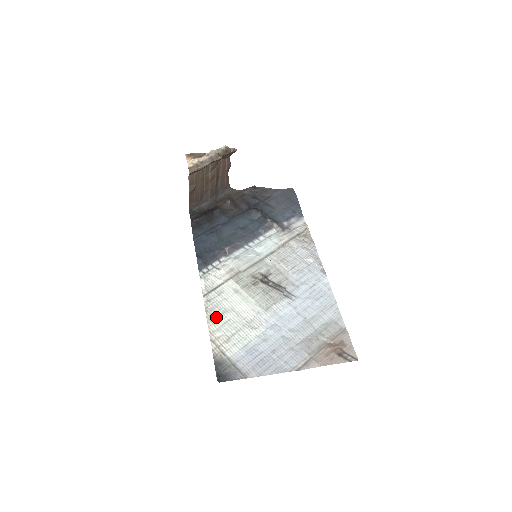
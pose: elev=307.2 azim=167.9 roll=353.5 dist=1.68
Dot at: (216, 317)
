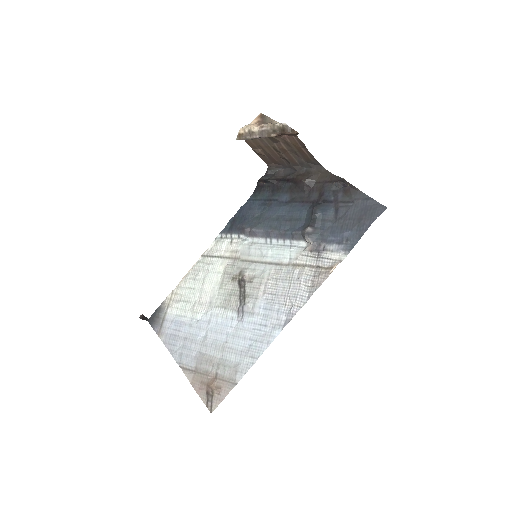
Dot at: (191, 278)
